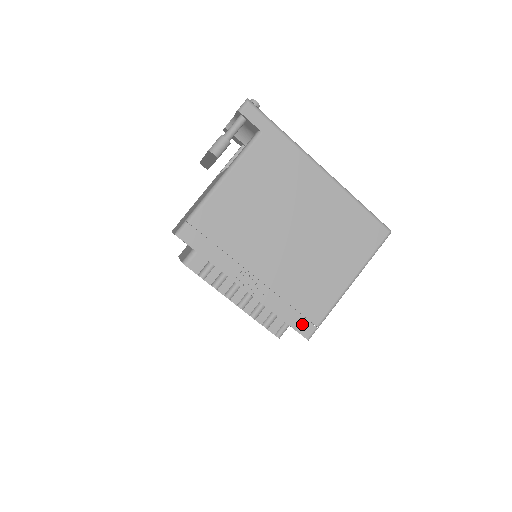
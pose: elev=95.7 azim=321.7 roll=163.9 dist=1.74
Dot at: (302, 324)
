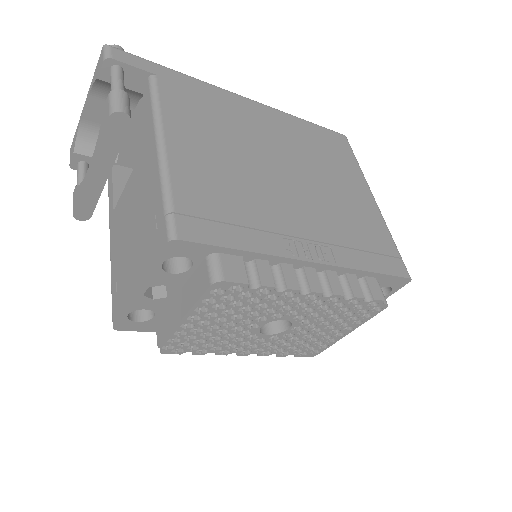
Dot at: (391, 265)
